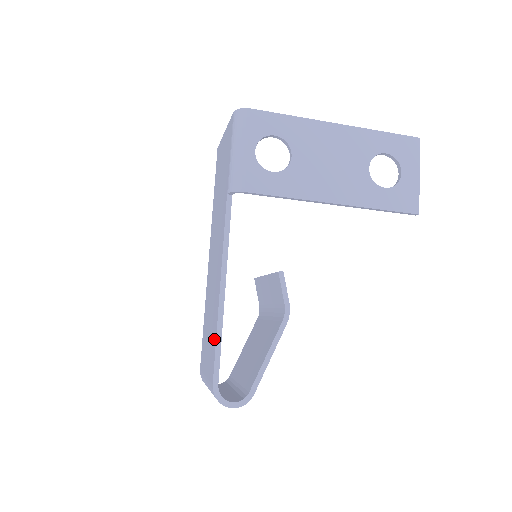
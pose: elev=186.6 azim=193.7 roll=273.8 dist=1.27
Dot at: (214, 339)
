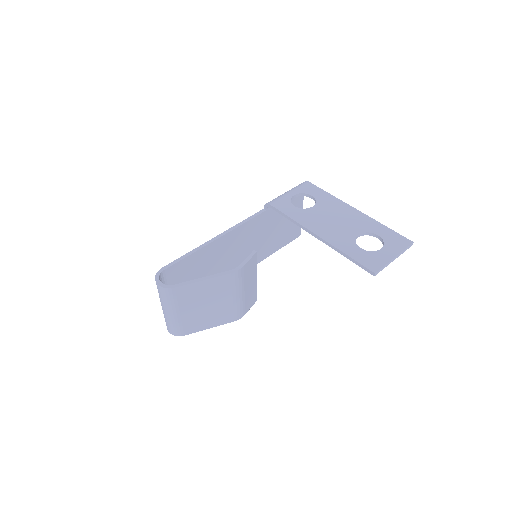
Dot at: occluded
